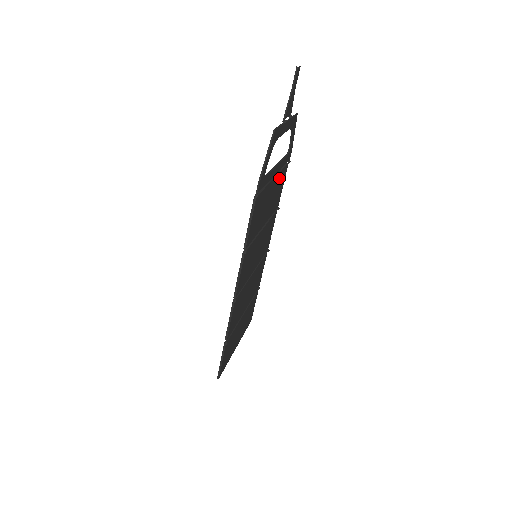
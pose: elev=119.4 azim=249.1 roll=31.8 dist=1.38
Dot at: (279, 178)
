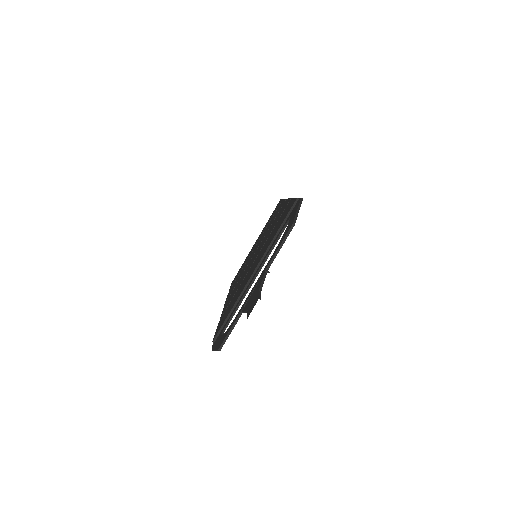
Dot at: occluded
